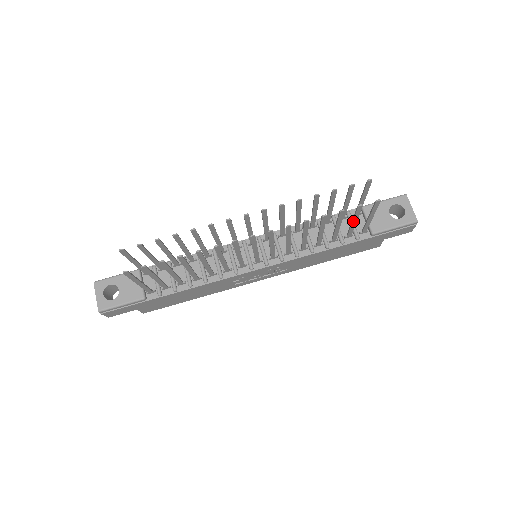
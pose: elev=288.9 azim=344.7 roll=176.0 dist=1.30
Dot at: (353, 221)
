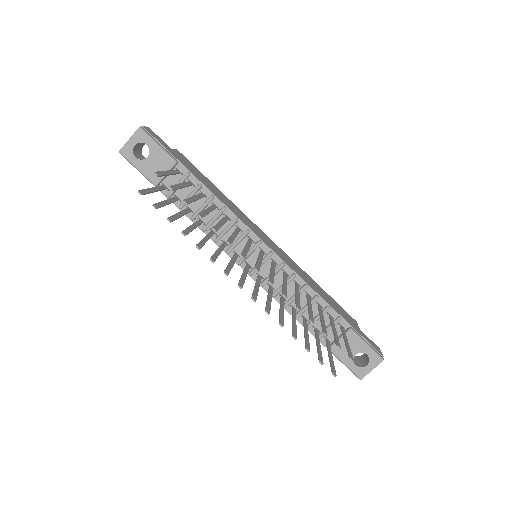
Dot at: (317, 346)
